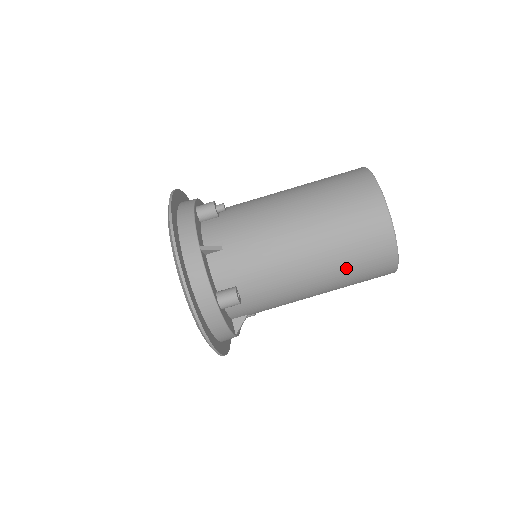
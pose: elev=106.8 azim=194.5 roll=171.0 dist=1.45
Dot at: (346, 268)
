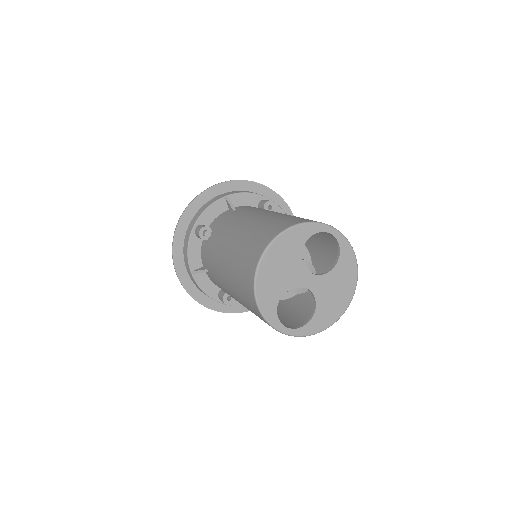
Dot at: occluded
